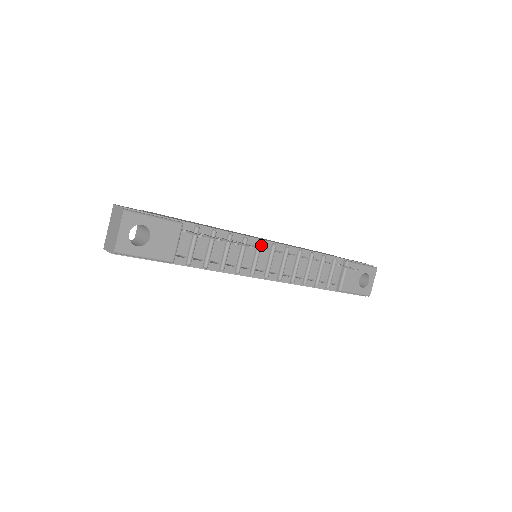
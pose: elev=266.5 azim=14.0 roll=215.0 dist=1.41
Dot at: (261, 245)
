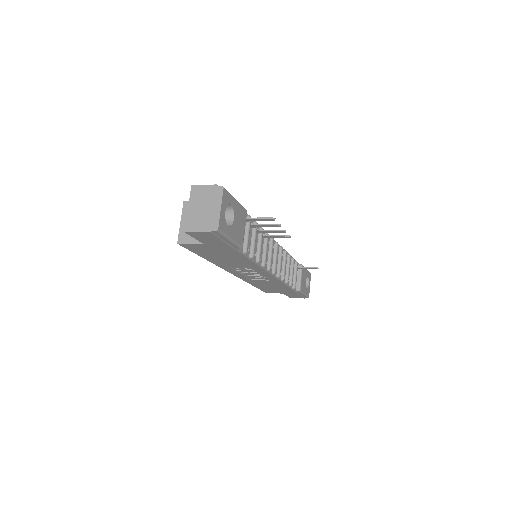
Dot at: occluded
